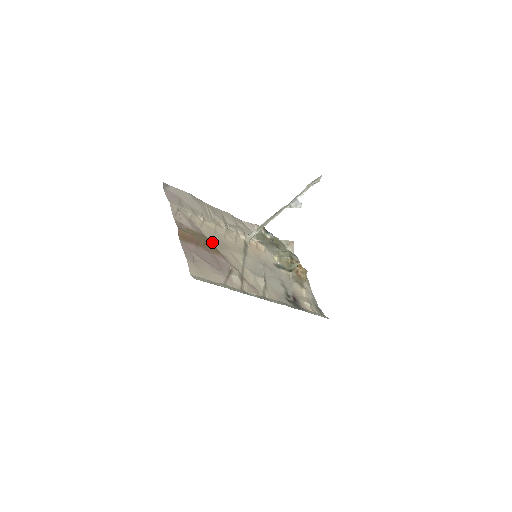
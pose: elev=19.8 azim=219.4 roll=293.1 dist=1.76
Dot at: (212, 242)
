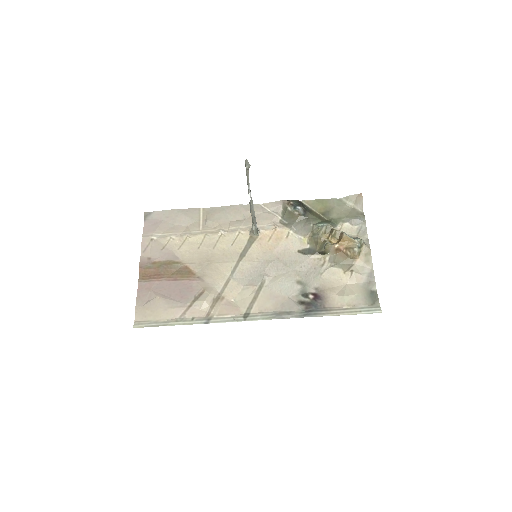
Dot at: (187, 264)
